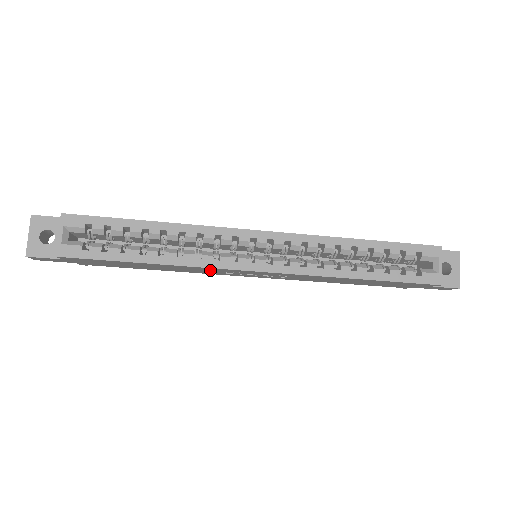
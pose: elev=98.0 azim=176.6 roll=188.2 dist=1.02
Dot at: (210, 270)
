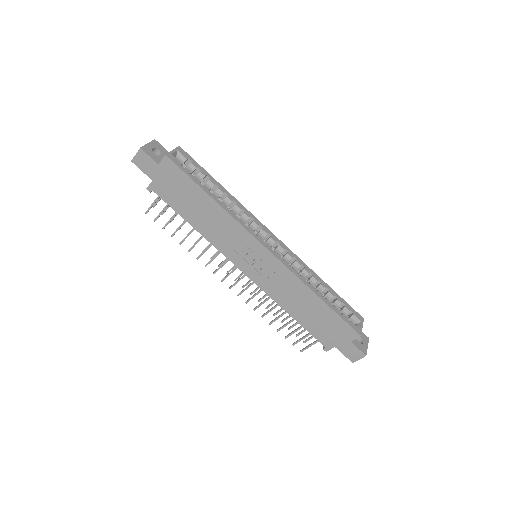
Dot at: (234, 235)
